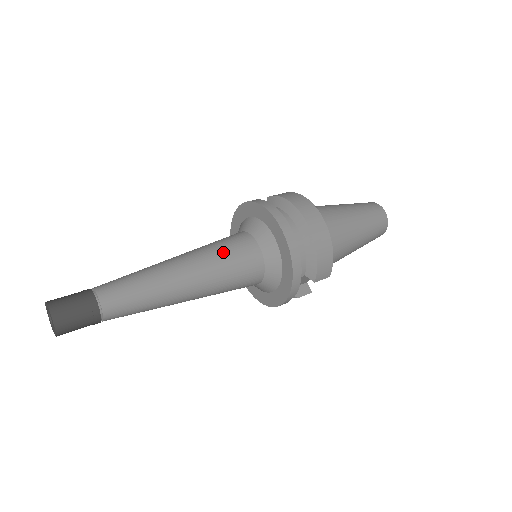
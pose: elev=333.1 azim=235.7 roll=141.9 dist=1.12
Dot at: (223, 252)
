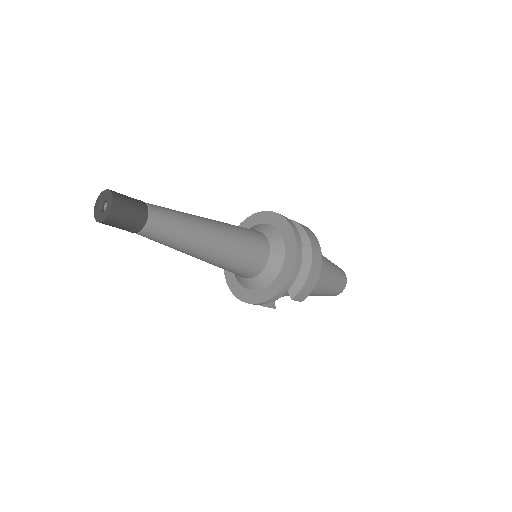
Dot at: (246, 237)
